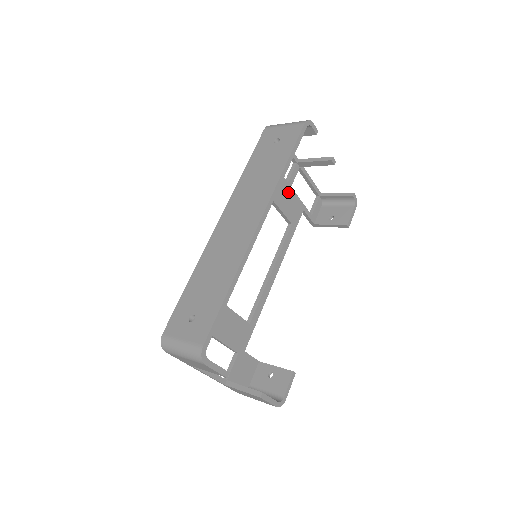
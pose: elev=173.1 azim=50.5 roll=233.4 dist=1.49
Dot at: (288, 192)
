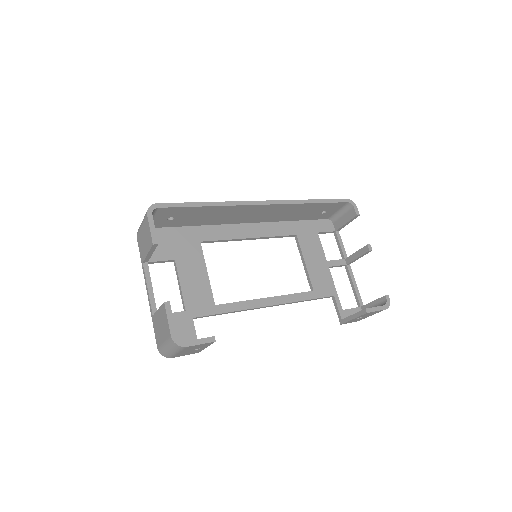
Dot at: (323, 267)
